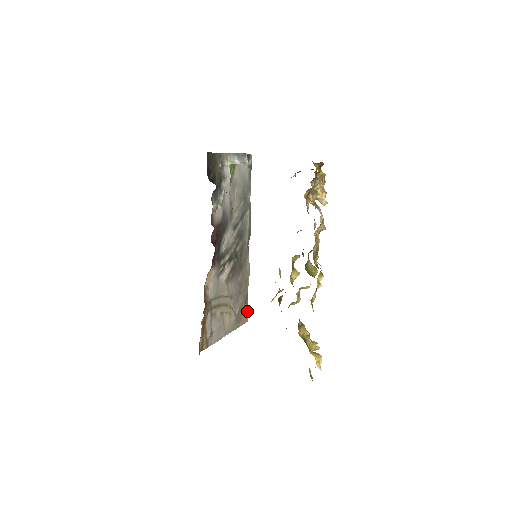
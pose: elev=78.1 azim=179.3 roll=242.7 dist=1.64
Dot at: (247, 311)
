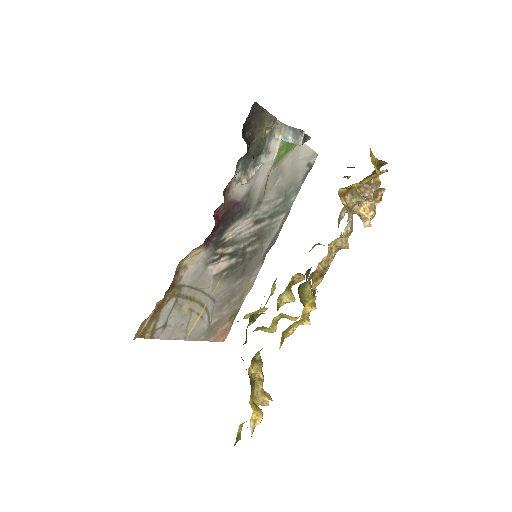
Dot at: (228, 329)
